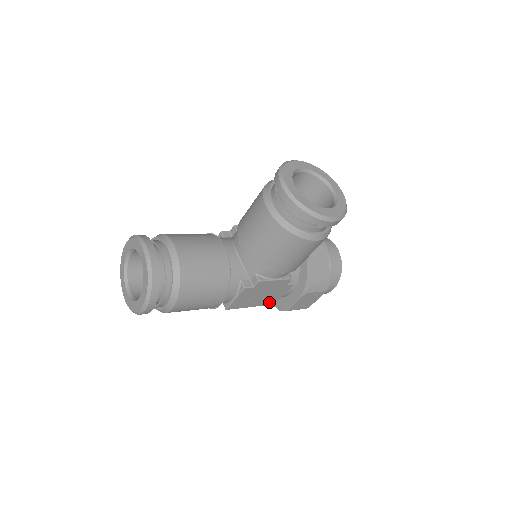
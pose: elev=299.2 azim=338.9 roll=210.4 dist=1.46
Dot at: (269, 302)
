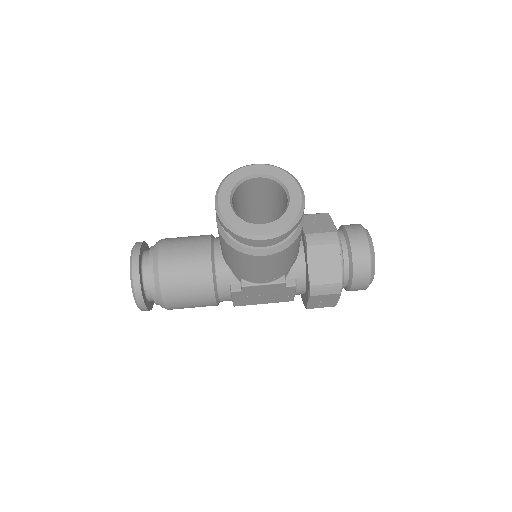
Dot at: (283, 300)
